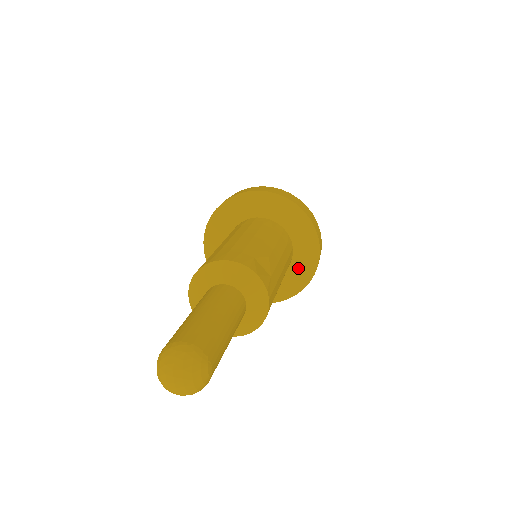
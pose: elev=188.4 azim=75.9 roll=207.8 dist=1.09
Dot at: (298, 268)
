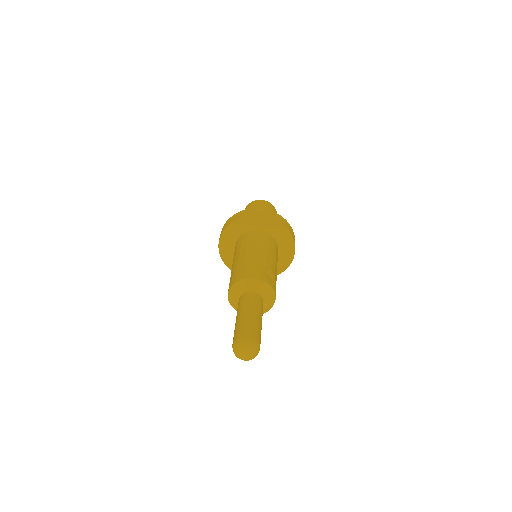
Dot at: (281, 259)
